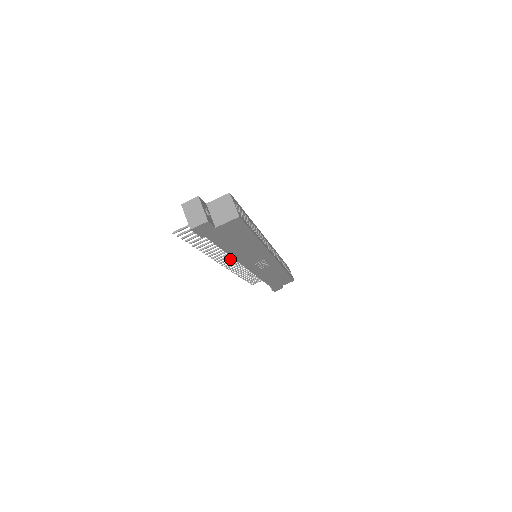
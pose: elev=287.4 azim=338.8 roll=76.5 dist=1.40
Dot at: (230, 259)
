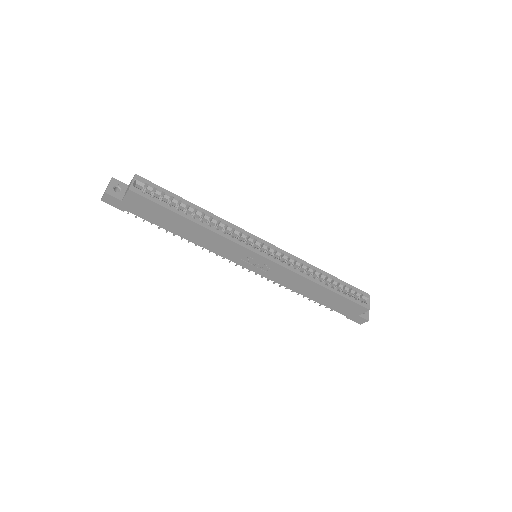
Dot at: occluded
